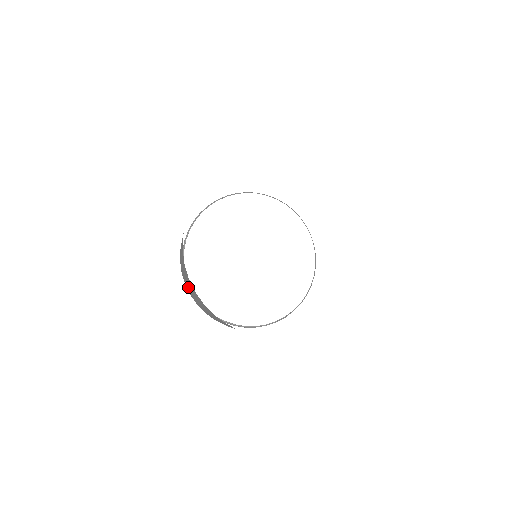
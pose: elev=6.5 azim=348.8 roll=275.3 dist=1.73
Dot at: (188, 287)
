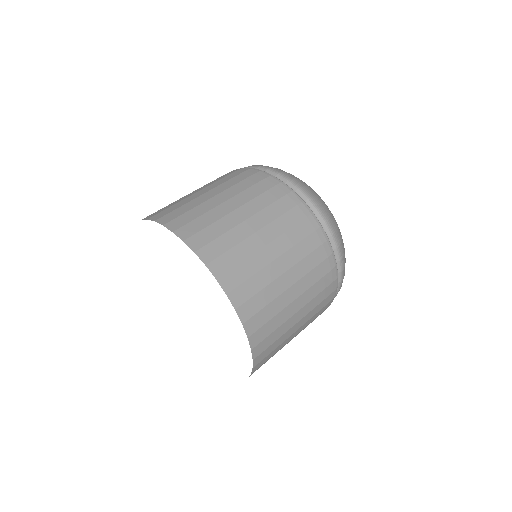
Dot at: occluded
